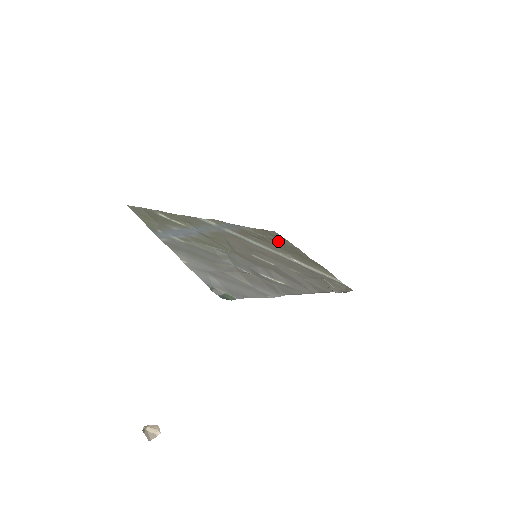
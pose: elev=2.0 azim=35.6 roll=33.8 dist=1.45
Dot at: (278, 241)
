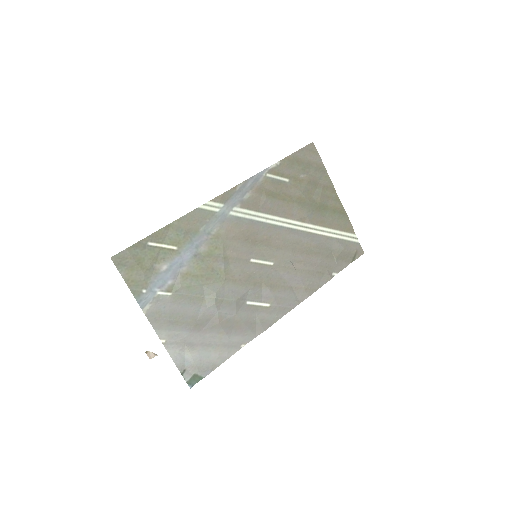
Dot at: (305, 181)
